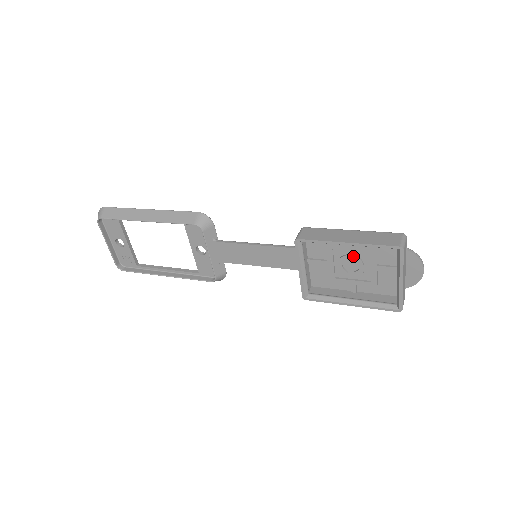
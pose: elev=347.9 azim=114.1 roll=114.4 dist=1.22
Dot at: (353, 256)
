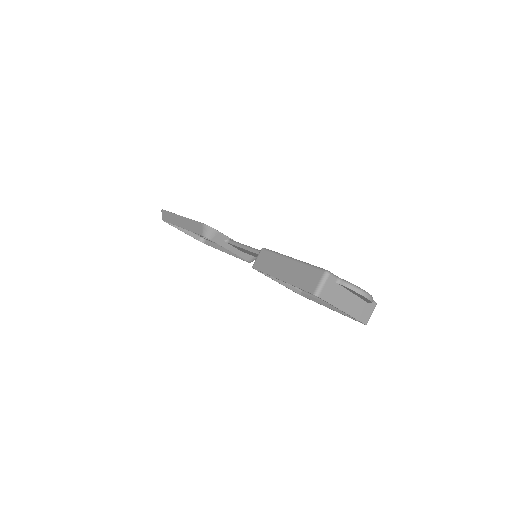
Dot at: occluded
